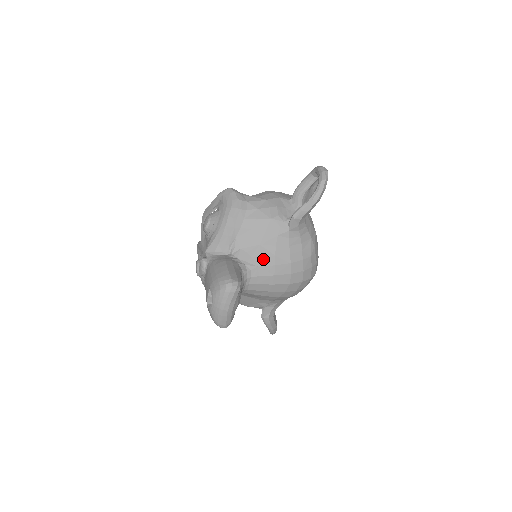
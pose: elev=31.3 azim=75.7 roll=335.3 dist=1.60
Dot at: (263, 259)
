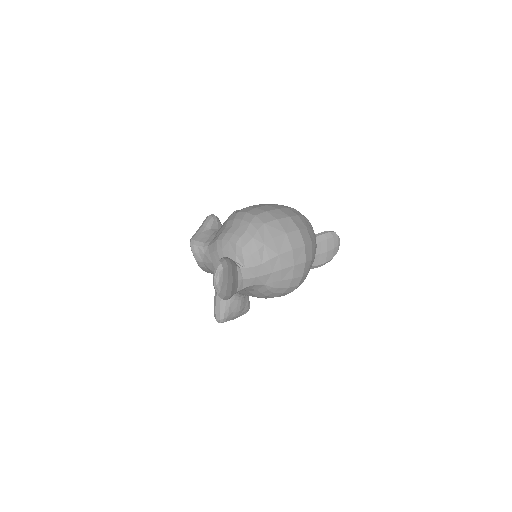
Dot at: (240, 291)
